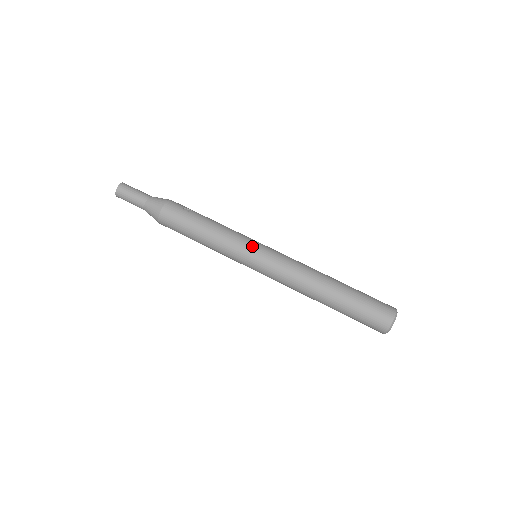
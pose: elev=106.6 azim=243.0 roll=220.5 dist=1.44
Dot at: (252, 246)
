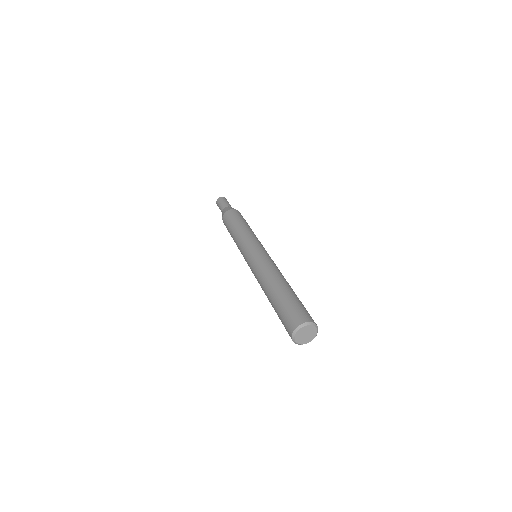
Dot at: occluded
